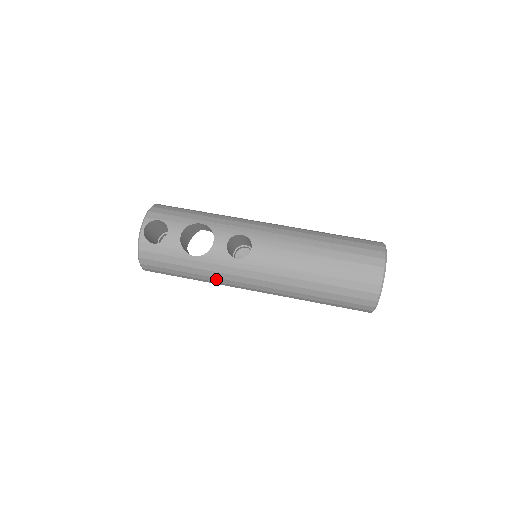
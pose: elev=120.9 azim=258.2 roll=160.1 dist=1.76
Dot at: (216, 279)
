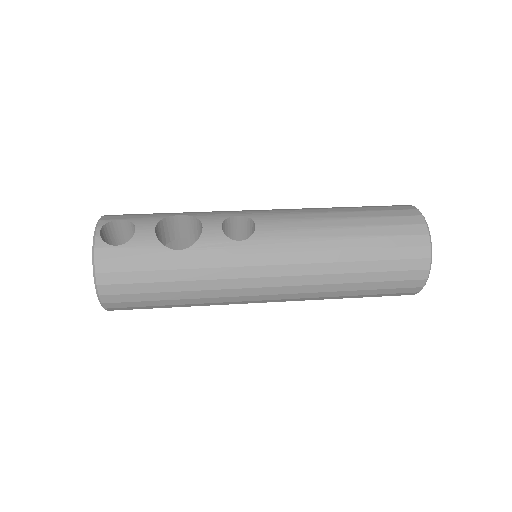
Dot at: (213, 283)
